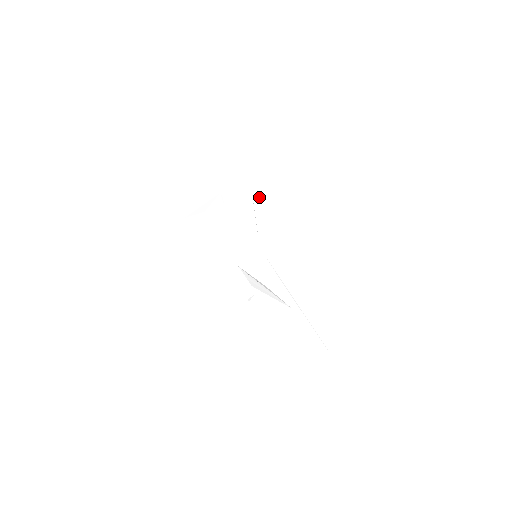
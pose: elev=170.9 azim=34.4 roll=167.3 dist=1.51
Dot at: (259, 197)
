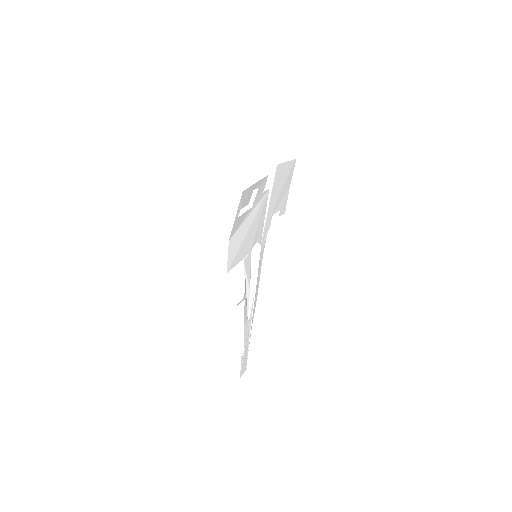
Dot at: (284, 192)
